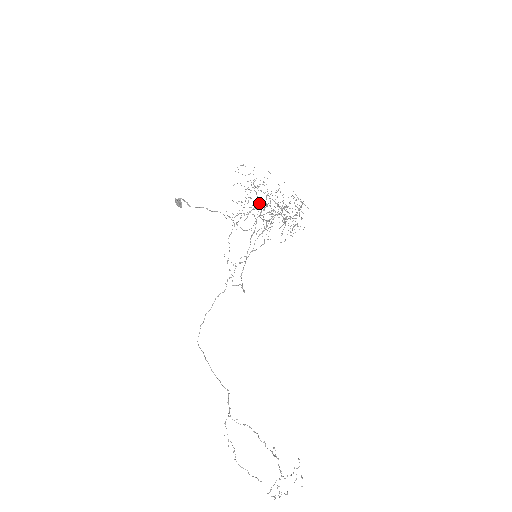
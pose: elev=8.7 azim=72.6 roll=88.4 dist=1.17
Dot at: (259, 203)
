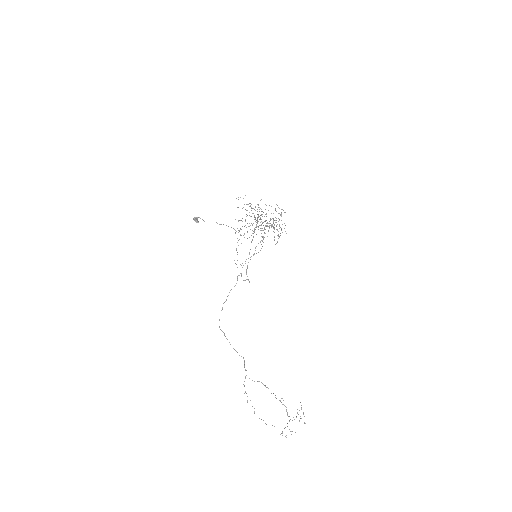
Dot at: (255, 218)
